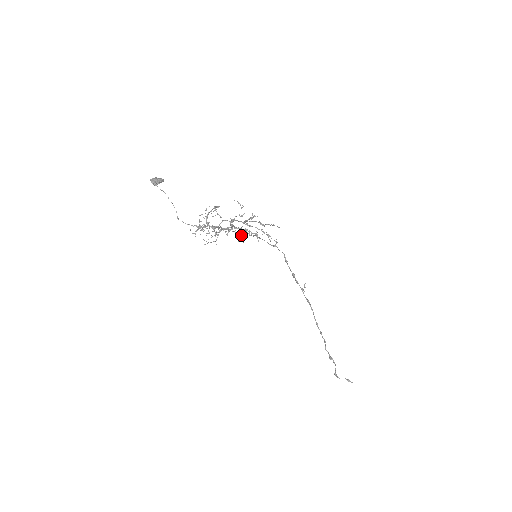
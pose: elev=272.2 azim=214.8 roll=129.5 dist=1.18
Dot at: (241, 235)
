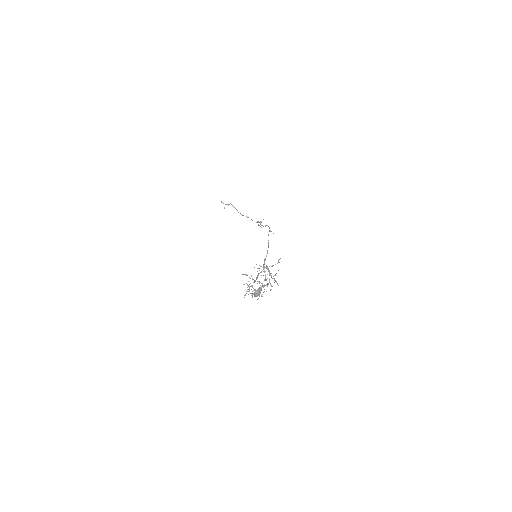
Dot at: occluded
